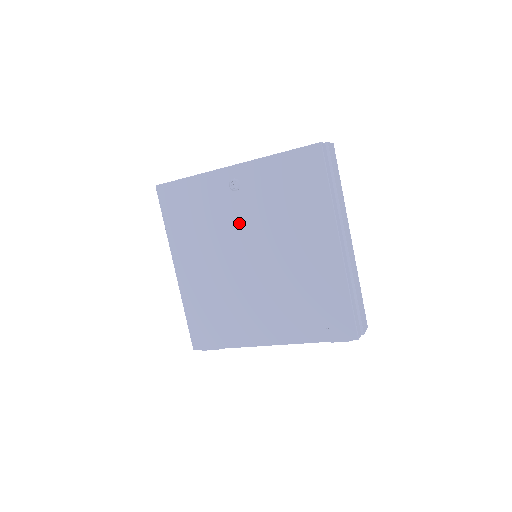
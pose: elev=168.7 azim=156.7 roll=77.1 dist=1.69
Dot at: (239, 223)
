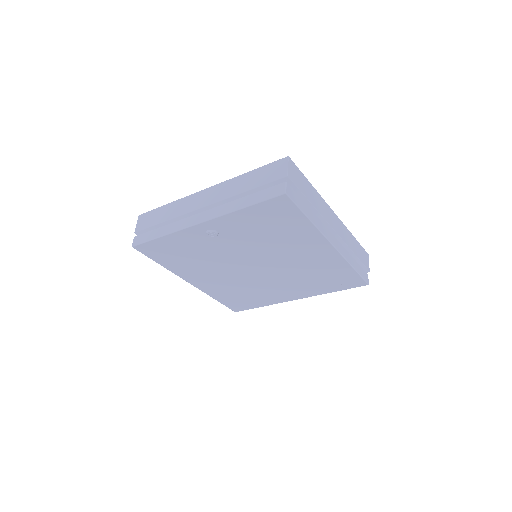
Dot at: (232, 252)
